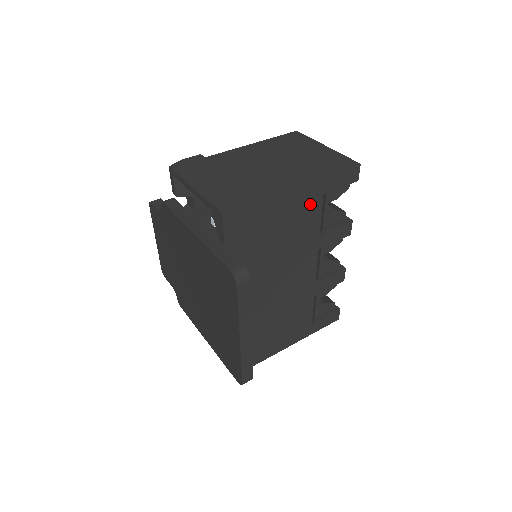
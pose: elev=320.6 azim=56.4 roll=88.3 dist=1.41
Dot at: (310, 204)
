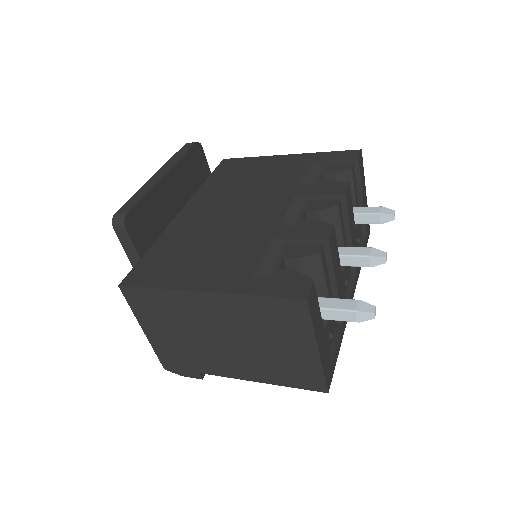
Dot at: (297, 165)
